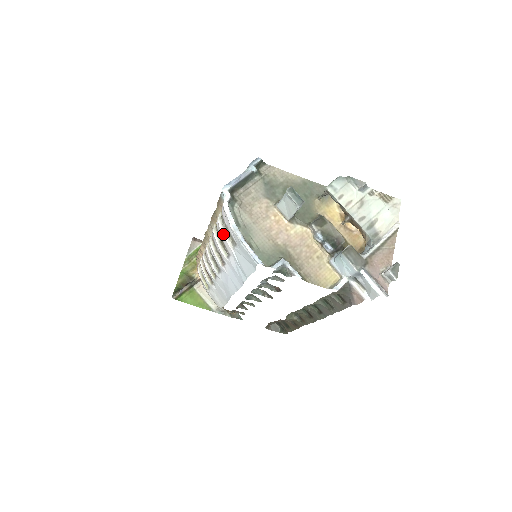
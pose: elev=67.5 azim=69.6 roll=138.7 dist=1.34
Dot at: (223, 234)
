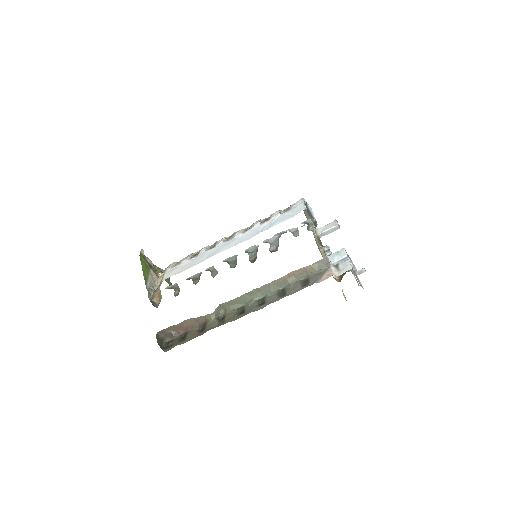
Dot at: (279, 211)
